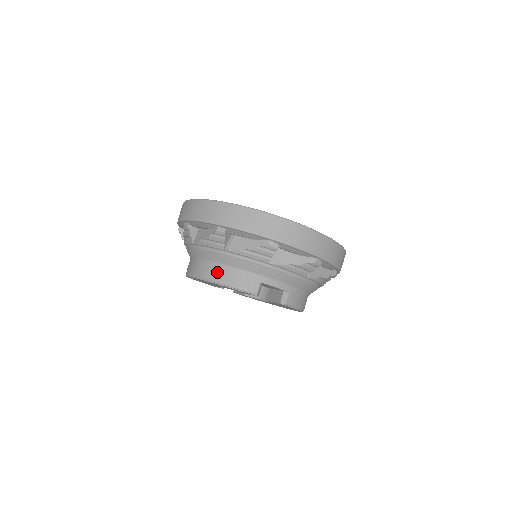
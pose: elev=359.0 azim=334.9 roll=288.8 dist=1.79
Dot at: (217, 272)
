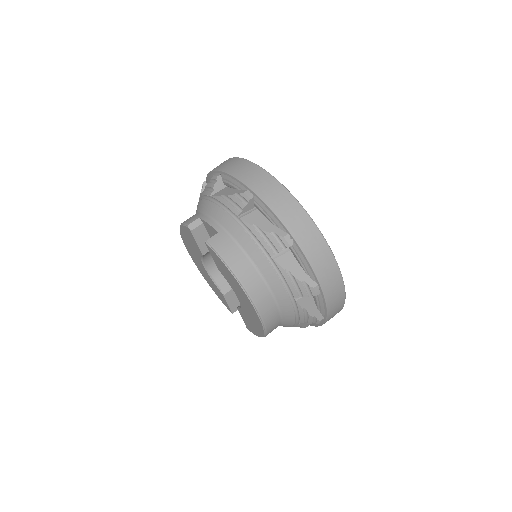
Dot at: occluded
